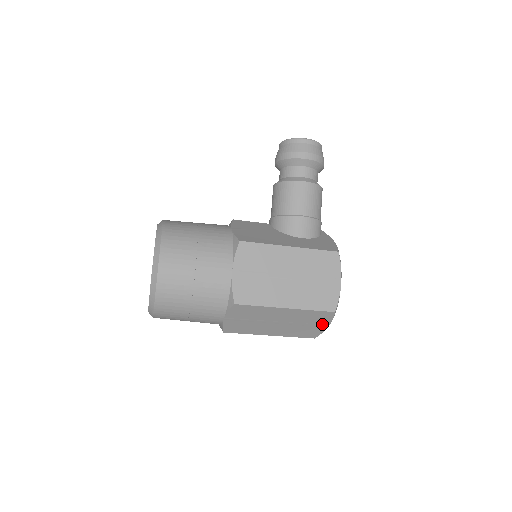
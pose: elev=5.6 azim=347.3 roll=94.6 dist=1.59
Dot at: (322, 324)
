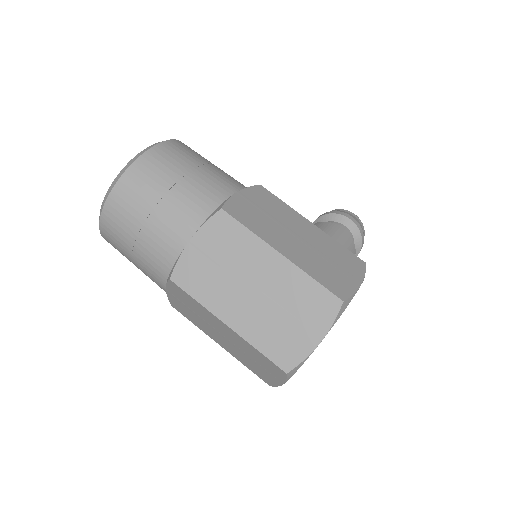
Dot at: (313, 330)
